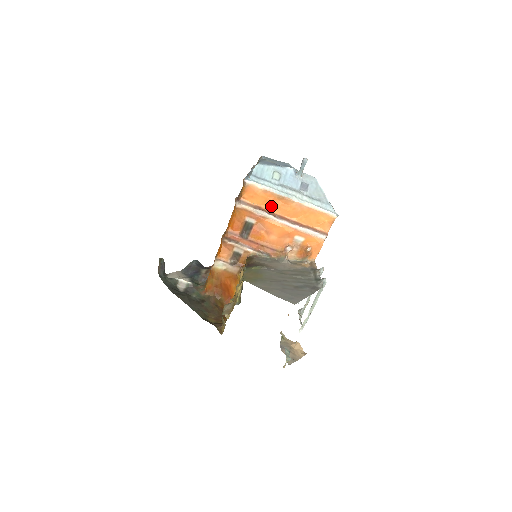
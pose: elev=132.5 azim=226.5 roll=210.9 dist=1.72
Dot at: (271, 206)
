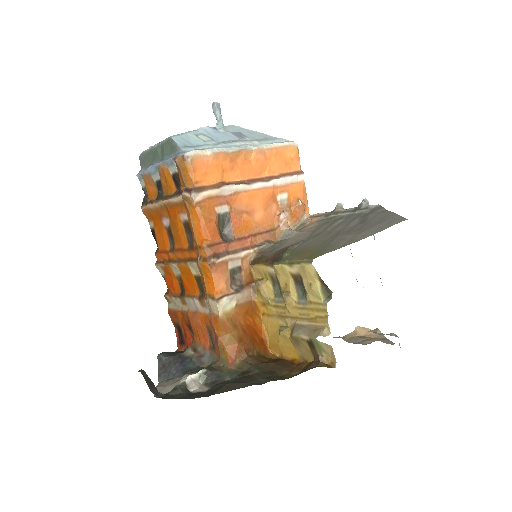
Dot at: (232, 174)
